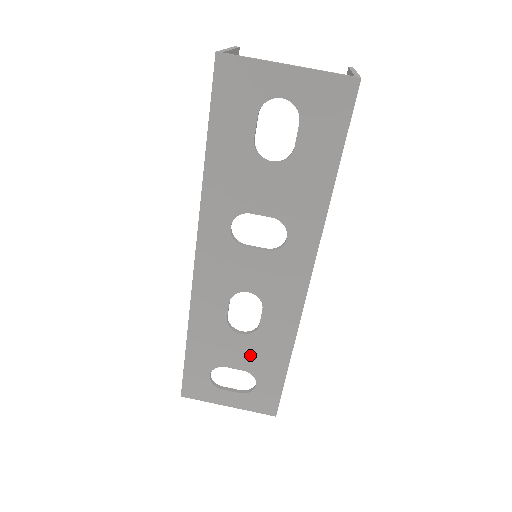
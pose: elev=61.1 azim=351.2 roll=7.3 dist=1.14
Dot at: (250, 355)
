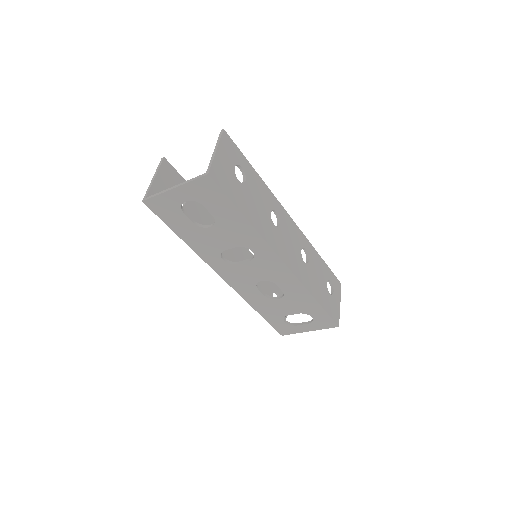
Dot at: (293, 306)
